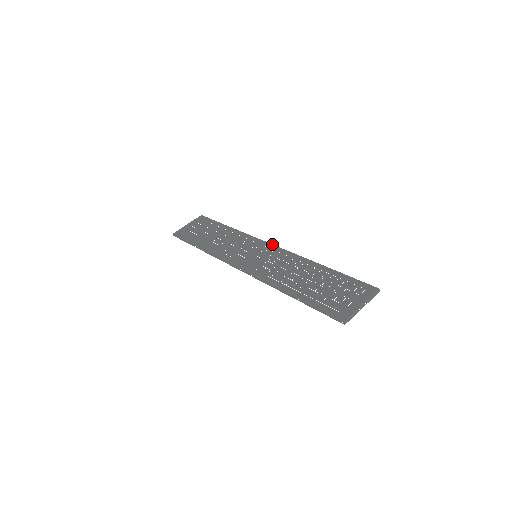
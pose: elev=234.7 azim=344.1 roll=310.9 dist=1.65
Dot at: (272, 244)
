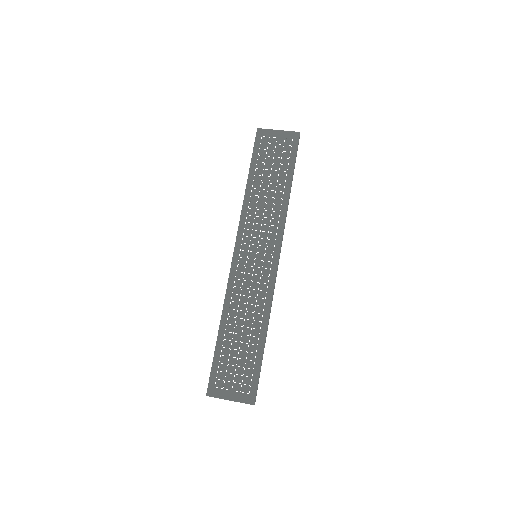
Dot at: (278, 260)
